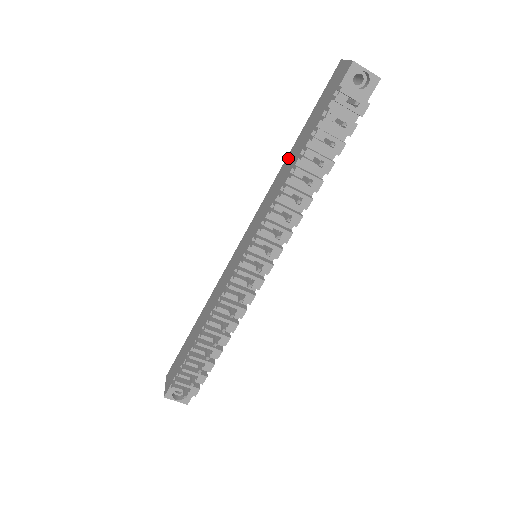
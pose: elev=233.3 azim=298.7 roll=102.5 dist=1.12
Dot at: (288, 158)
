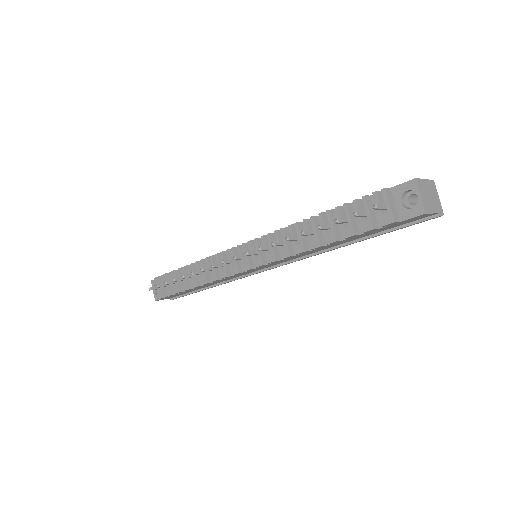
Dot at: occluded
